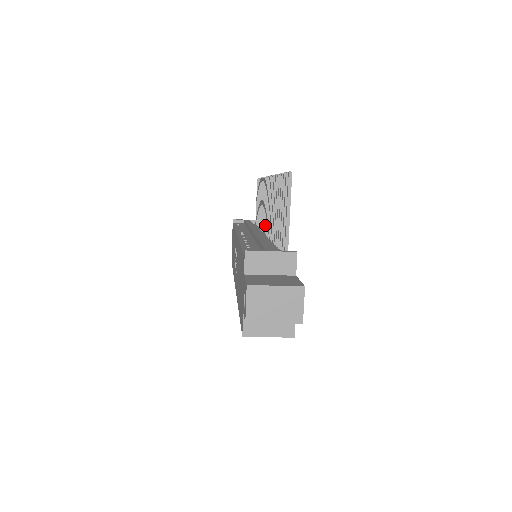
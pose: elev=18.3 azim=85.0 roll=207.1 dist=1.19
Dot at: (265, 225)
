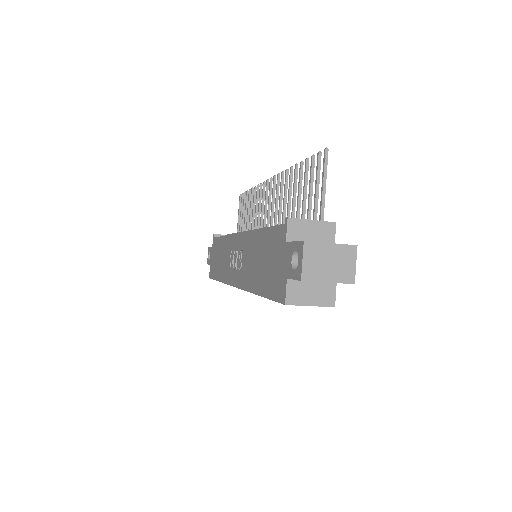
Dot at: occluded
